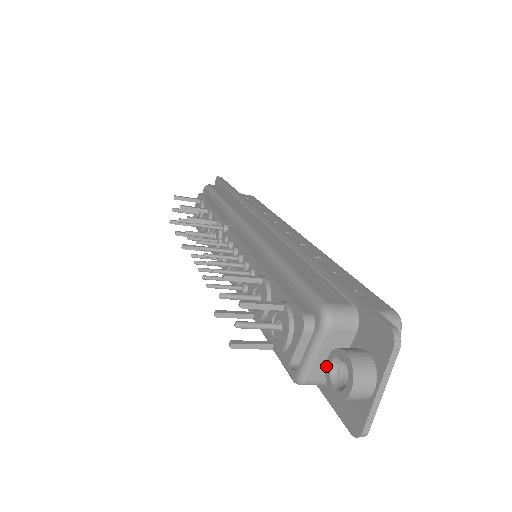
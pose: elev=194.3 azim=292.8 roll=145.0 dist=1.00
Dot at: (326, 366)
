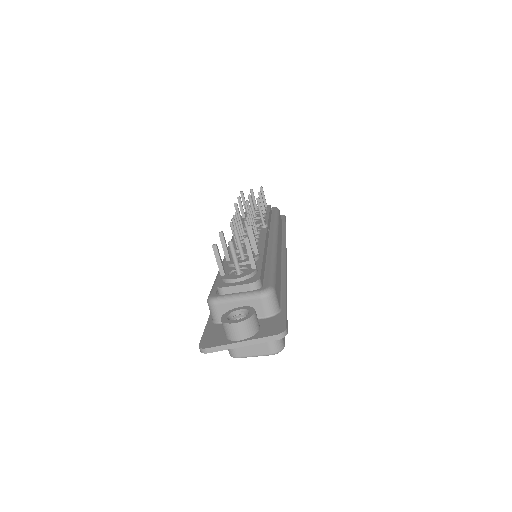
Dot at: (235, 308)
